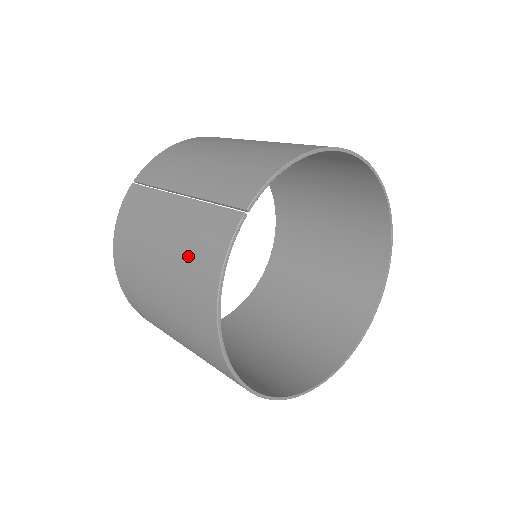
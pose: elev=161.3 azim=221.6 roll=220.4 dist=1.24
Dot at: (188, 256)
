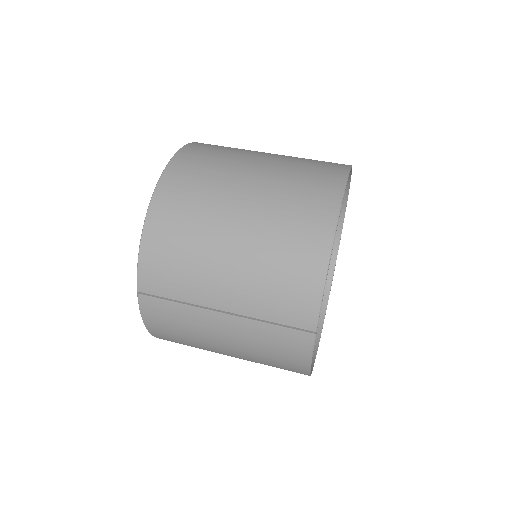
Dot at: (267, 354)
